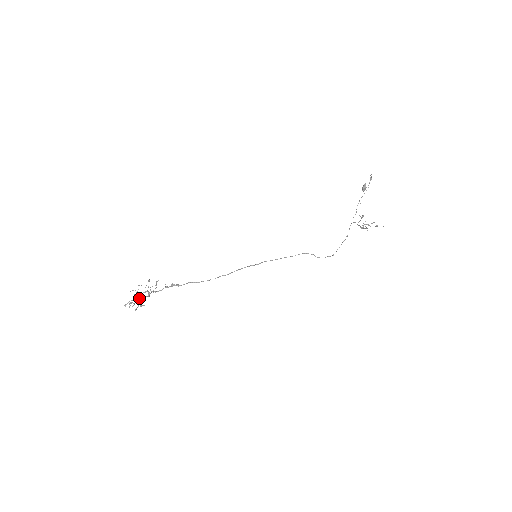
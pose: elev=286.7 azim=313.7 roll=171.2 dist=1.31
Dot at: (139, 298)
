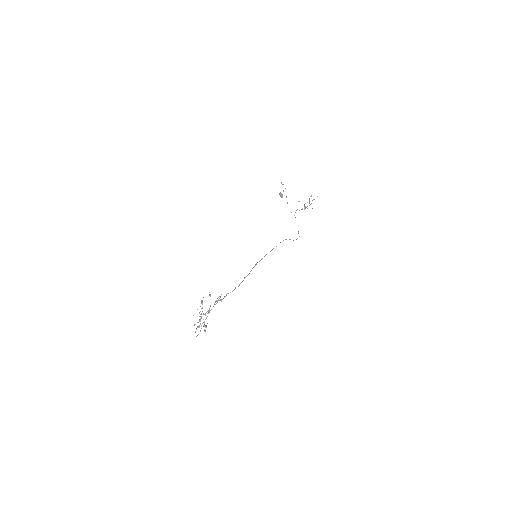
Dot at: occluded
